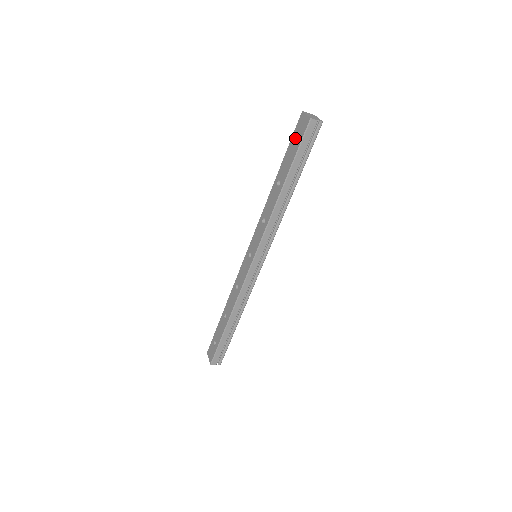
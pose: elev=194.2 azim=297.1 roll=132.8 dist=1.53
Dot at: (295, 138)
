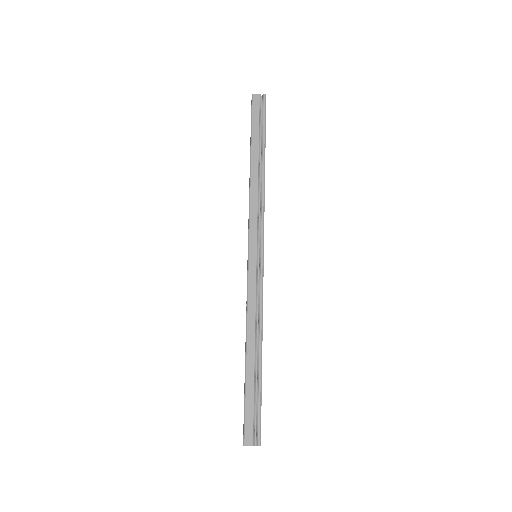
Dot at: occluded
